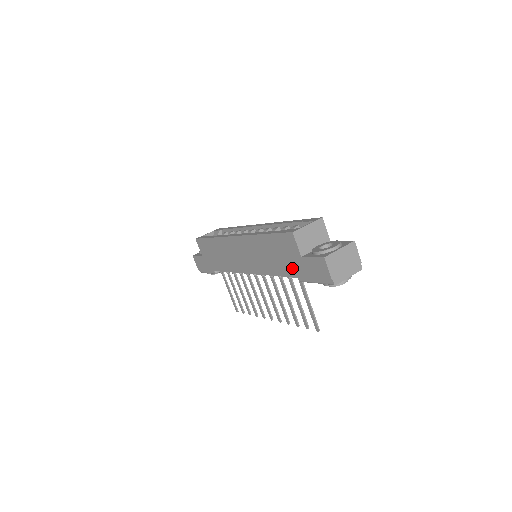
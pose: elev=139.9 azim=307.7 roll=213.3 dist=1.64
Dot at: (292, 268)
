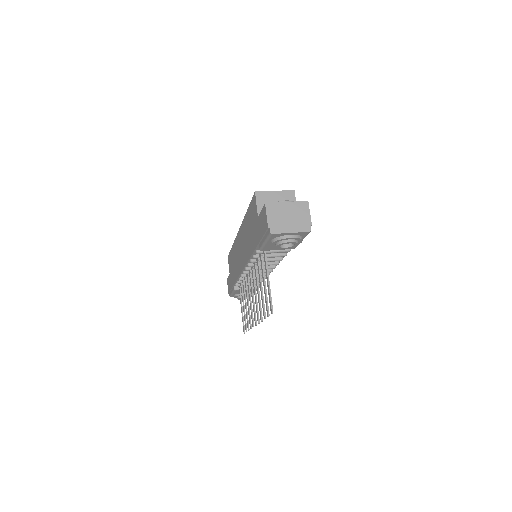
Dot at: (255, 236)
